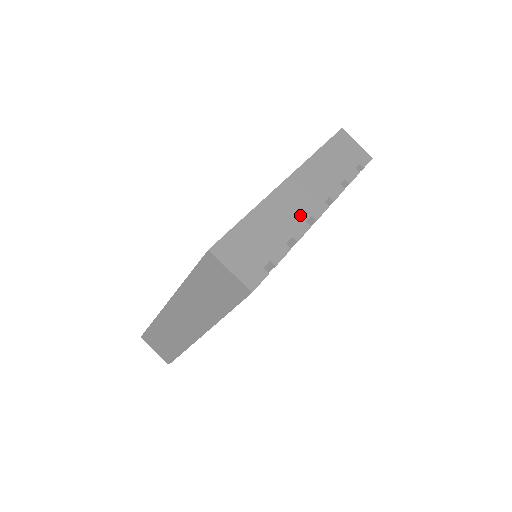
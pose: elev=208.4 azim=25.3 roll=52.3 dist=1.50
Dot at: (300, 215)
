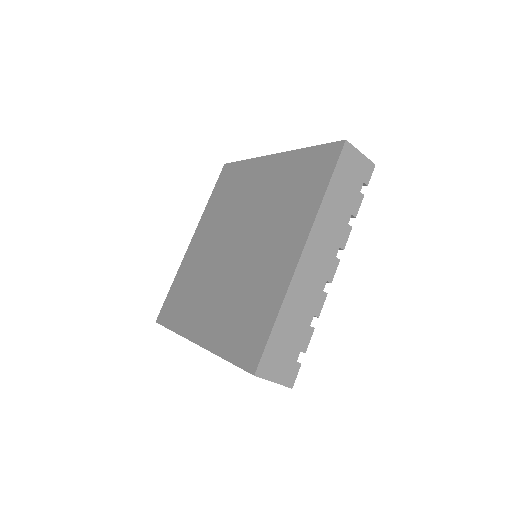
Dot at: (318, 287)
